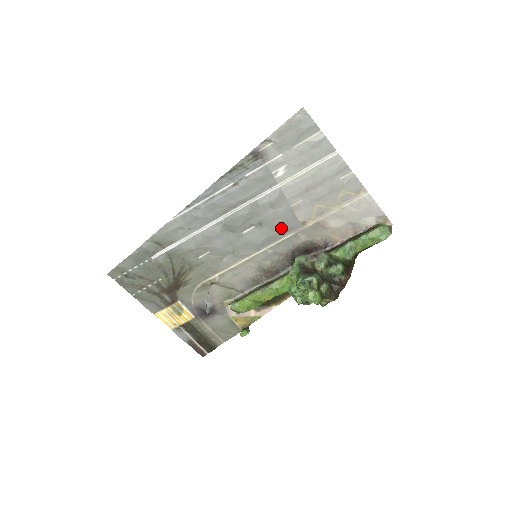
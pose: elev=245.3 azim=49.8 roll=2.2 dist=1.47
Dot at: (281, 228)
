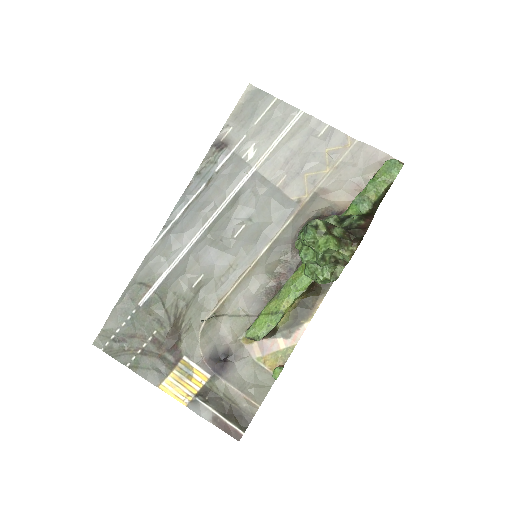
Dot at: (275, 215)
